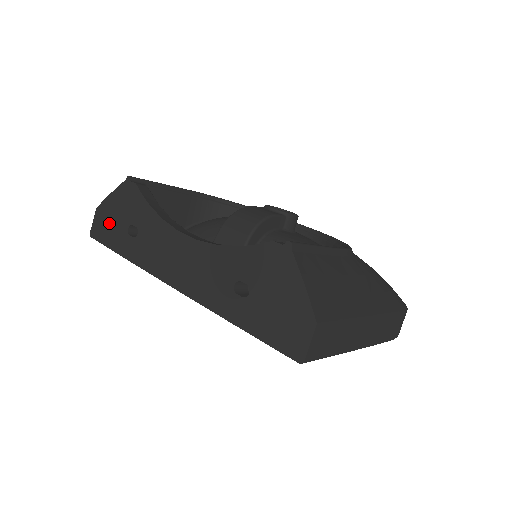
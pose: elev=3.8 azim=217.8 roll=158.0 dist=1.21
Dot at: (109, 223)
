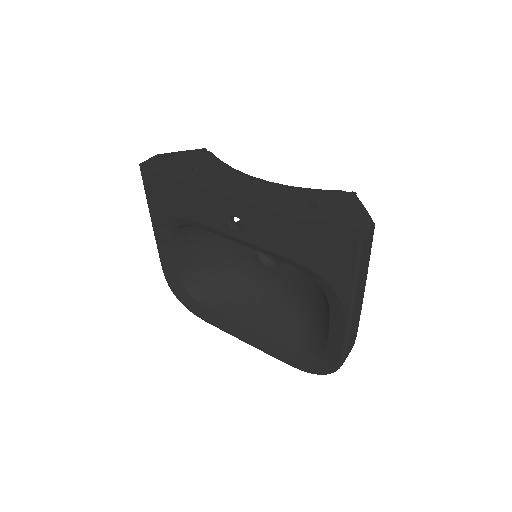
Dot at: (170, 162)
